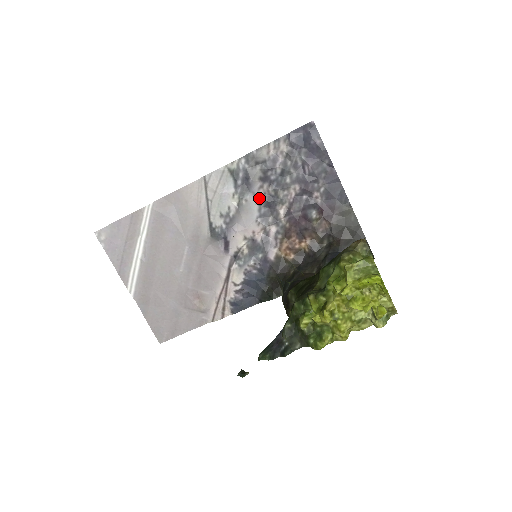
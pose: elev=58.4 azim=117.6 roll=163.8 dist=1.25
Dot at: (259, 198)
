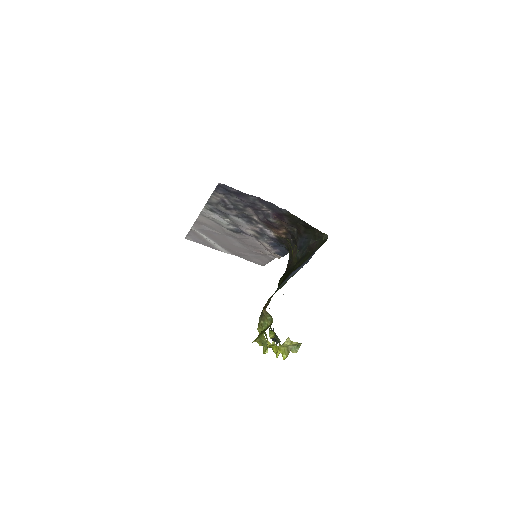
Dot at: (237, 216)
